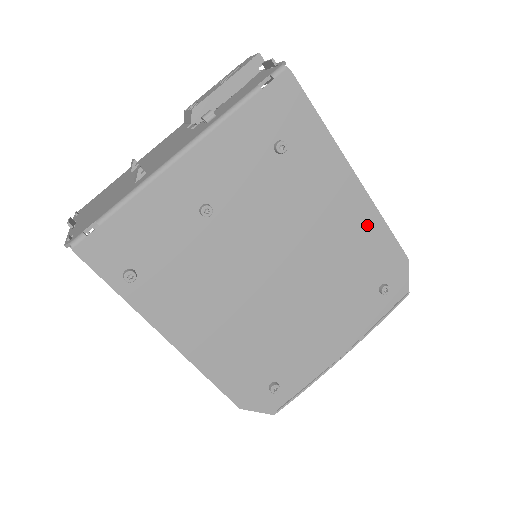
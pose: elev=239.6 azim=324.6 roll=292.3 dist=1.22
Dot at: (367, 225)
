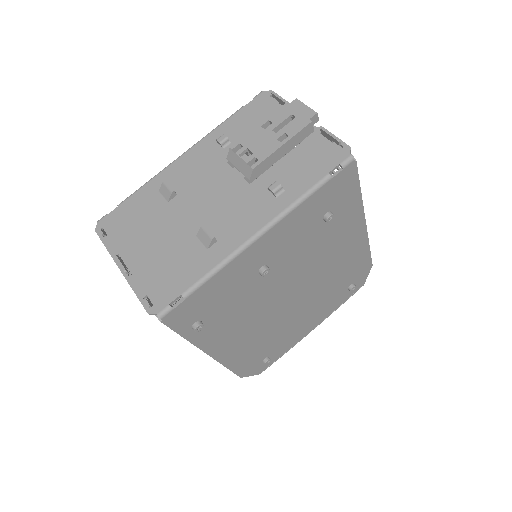
Dot at: (358, 252)
